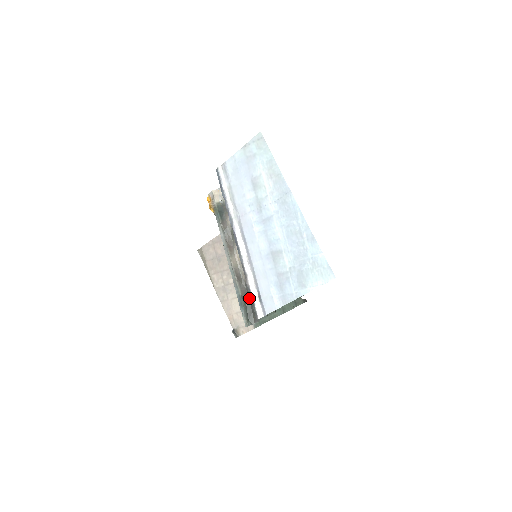
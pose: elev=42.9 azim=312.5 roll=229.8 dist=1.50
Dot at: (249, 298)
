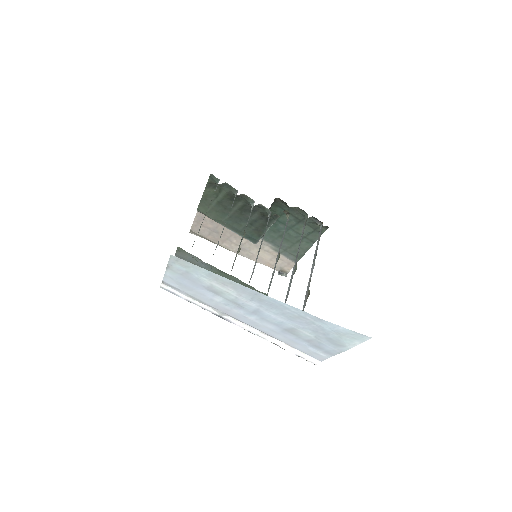
Dot at: occluded
